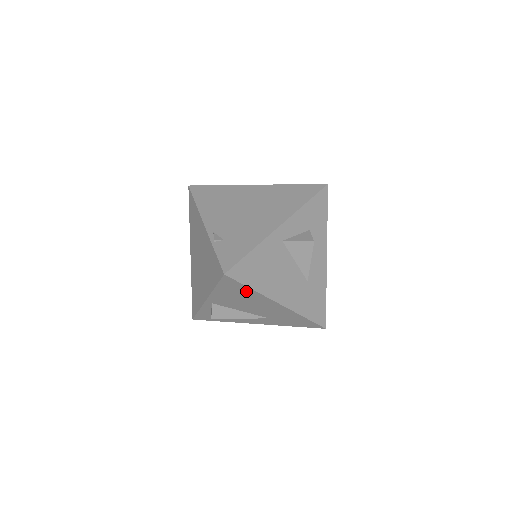
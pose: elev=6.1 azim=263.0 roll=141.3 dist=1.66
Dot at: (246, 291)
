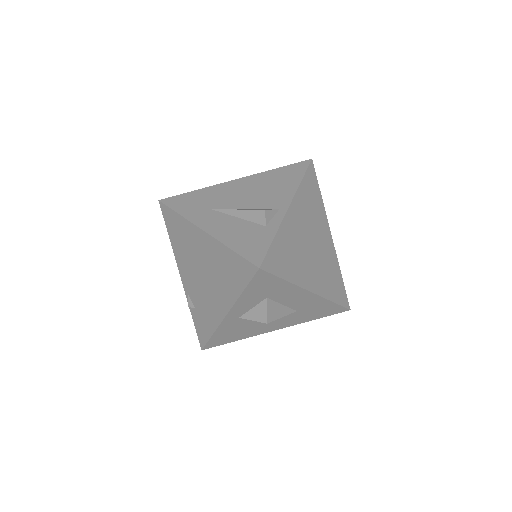
Dot at: occluded
